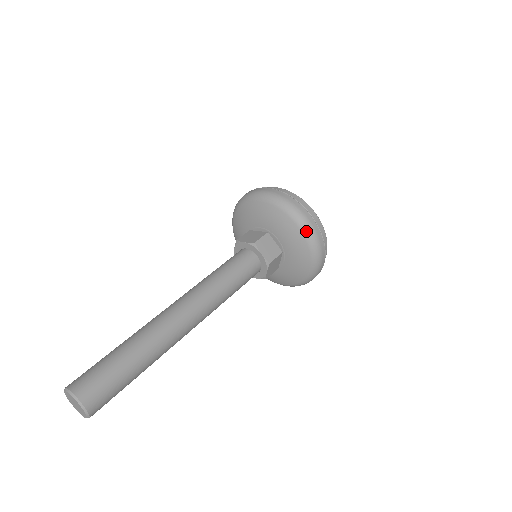
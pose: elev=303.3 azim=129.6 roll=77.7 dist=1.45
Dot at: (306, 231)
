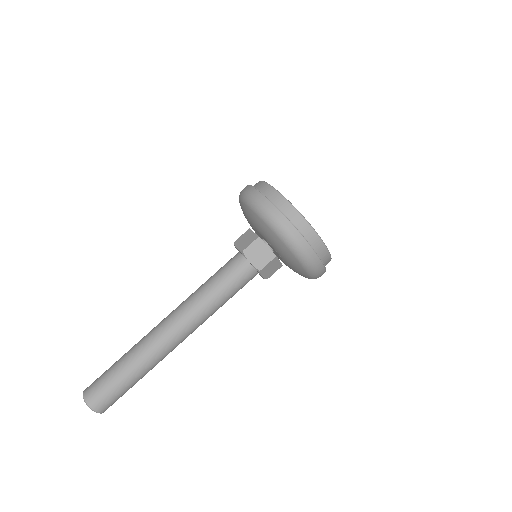
Dot at: (248, 202)
